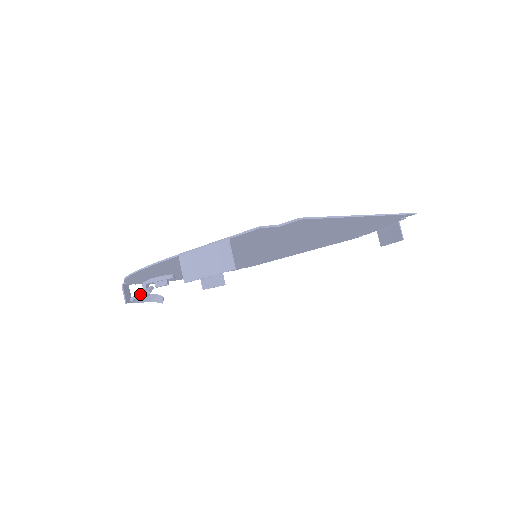
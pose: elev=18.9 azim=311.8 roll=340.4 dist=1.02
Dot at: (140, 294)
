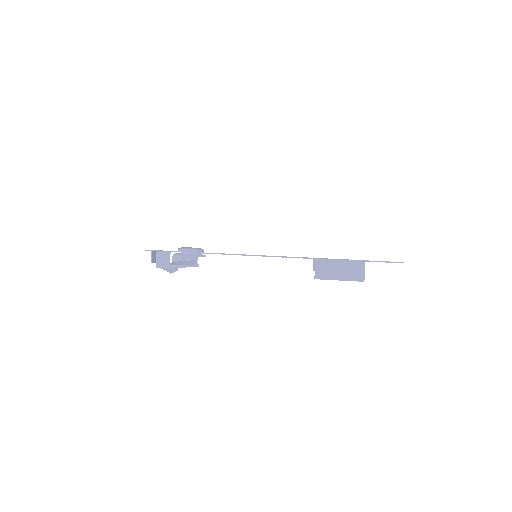
Dot at: (189, 265)
